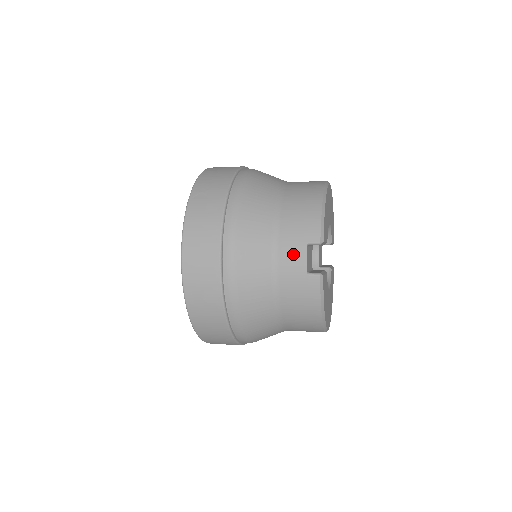
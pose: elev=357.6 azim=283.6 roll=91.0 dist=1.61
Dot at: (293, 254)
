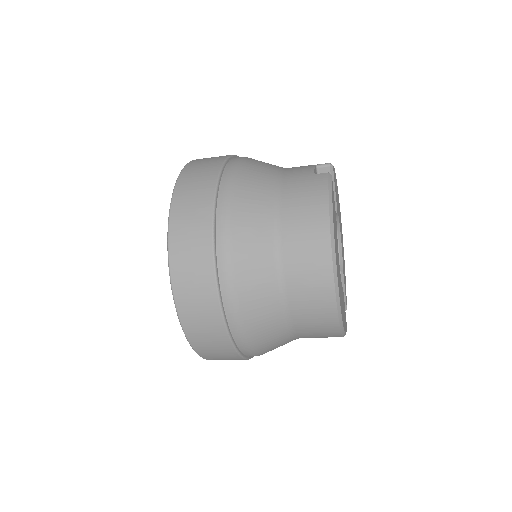
Dot at: (301, 168)
